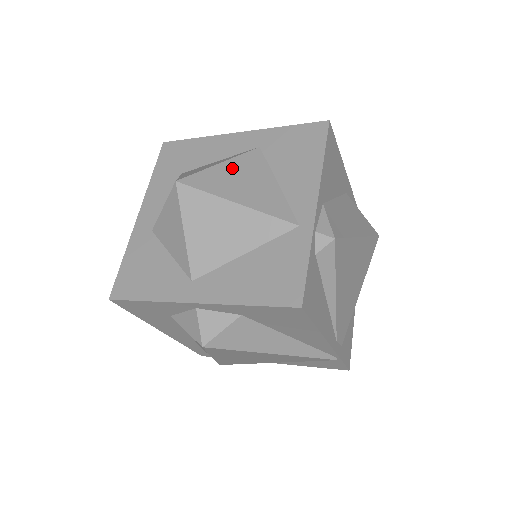
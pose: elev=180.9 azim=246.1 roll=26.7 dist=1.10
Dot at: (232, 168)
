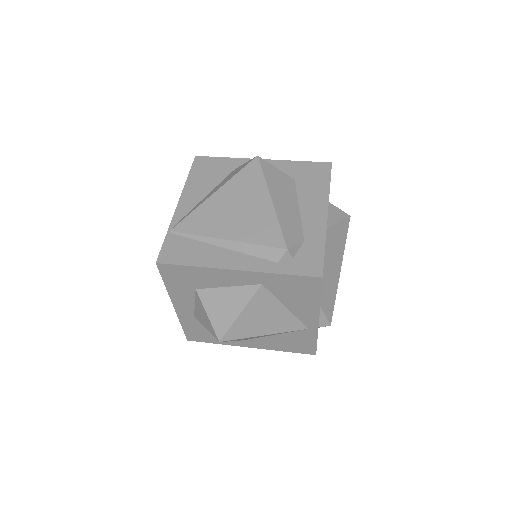
Dot at: (250, 314)
